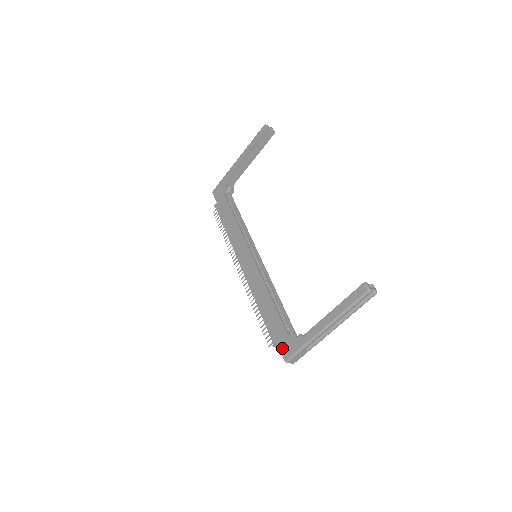
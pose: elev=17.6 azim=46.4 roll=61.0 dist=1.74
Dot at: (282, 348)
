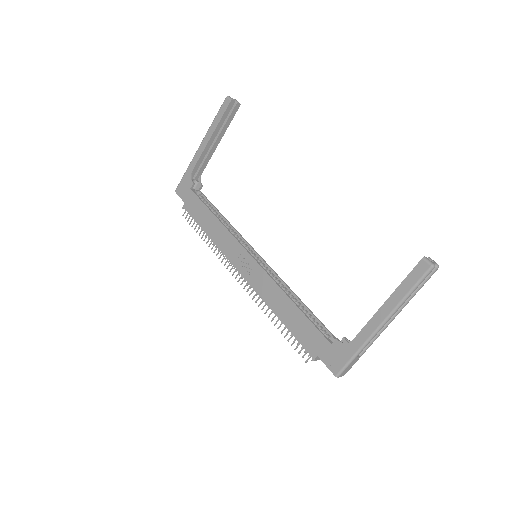
Dot at: (327, 361)
